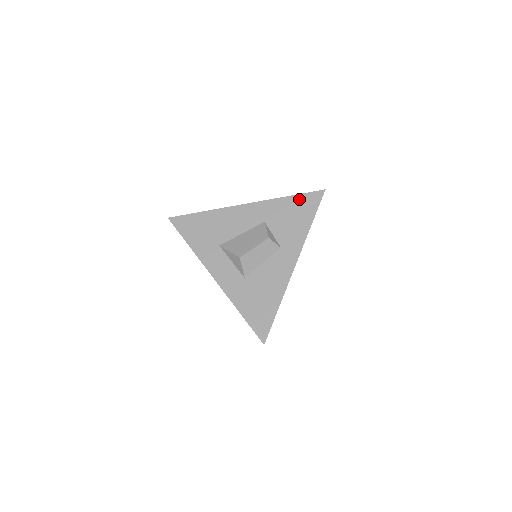
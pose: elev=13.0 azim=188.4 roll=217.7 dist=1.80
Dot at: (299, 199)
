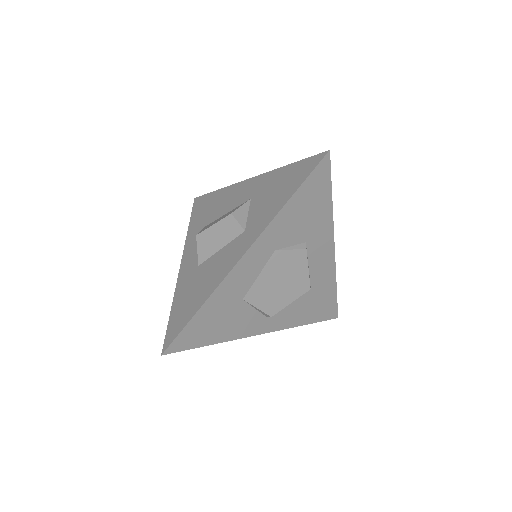
Dot at: (296, 167)
